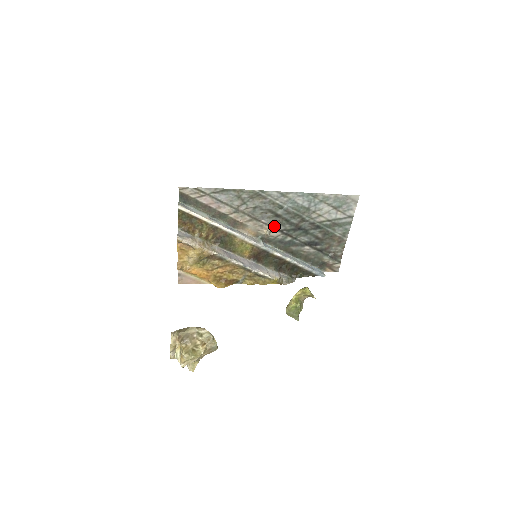
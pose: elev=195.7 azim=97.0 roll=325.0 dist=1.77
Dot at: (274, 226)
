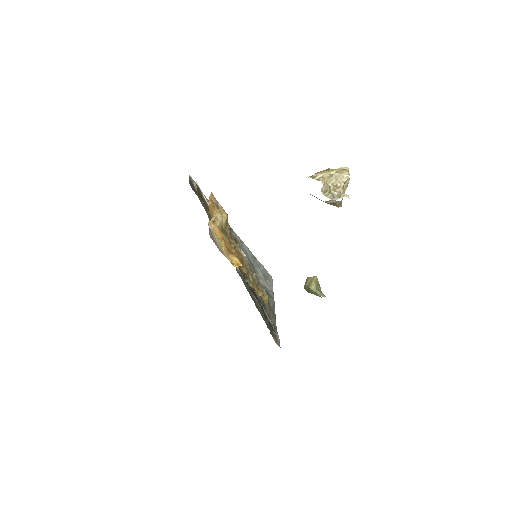
Dot at: occluded
